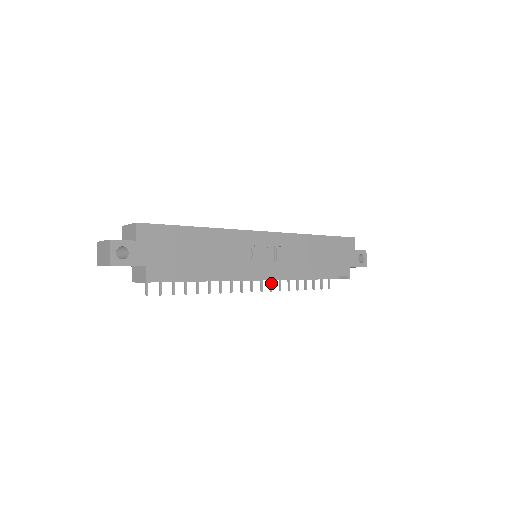
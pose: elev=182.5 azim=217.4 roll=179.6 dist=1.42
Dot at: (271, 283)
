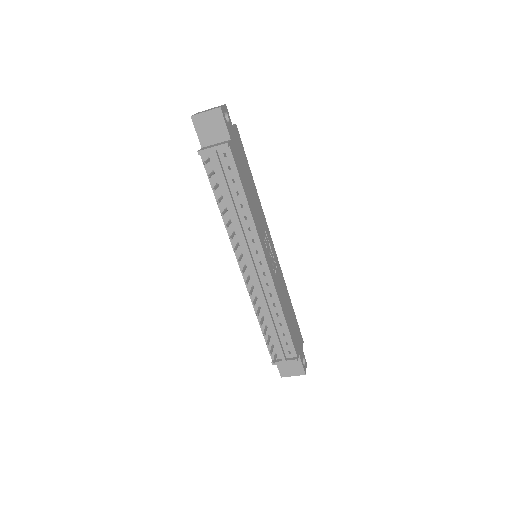
Dot at: (252, 290)
